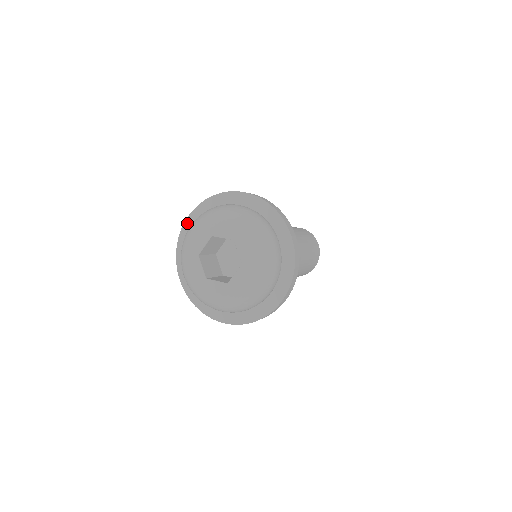
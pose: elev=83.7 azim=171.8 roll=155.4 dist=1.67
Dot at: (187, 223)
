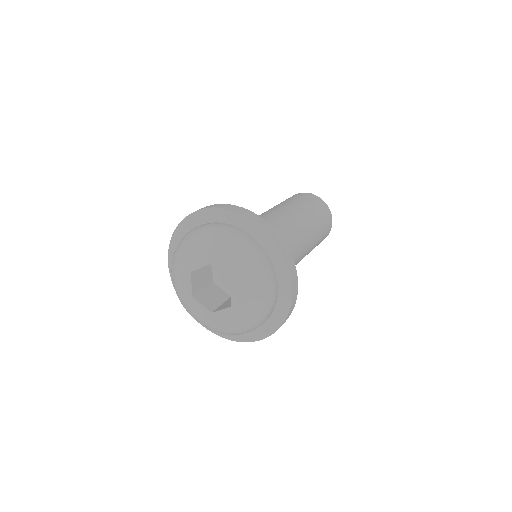
Dot at: (190, 218)
